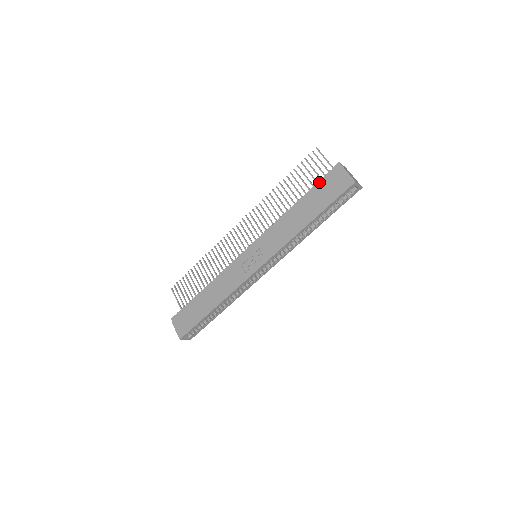
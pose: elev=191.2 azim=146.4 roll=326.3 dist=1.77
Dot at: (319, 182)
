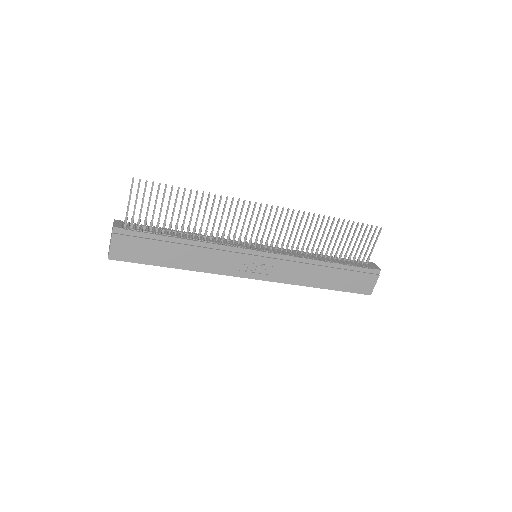
Dot at: (358, 268)
